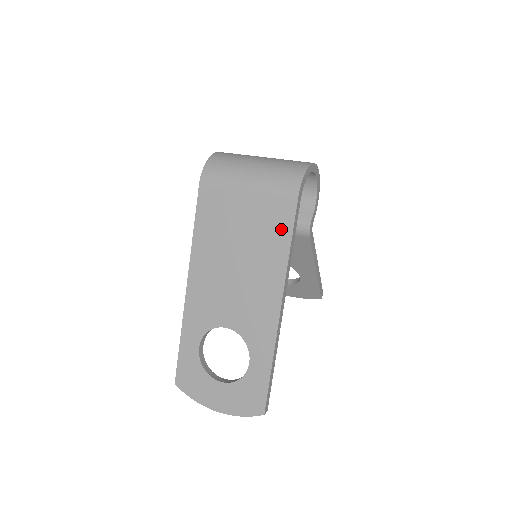
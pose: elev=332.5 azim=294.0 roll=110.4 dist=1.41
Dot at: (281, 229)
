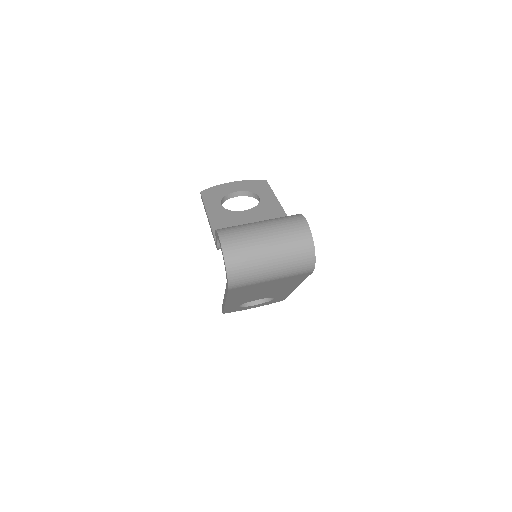
Dot at: (299, 279)
